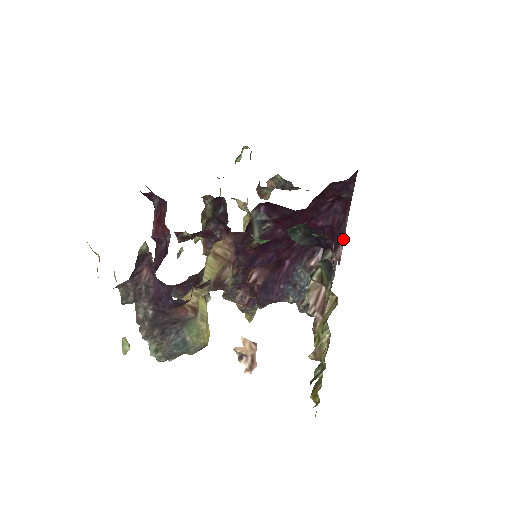
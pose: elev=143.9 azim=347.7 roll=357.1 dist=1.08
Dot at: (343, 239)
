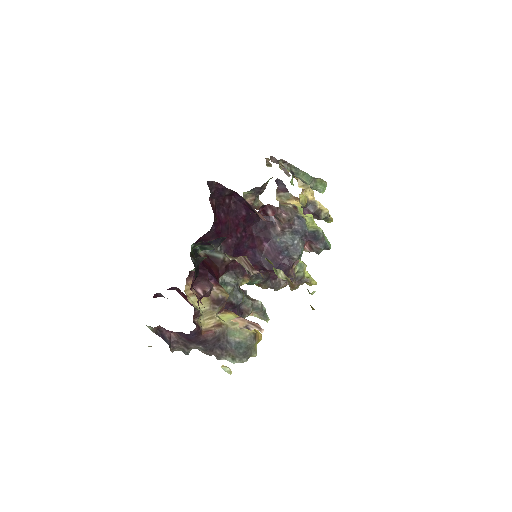
Dot at: (255, 210)
